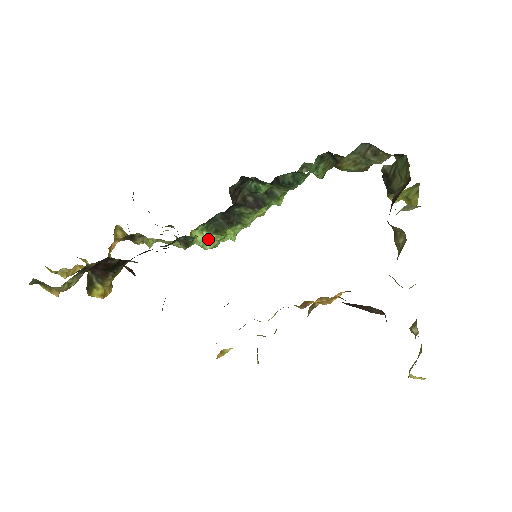
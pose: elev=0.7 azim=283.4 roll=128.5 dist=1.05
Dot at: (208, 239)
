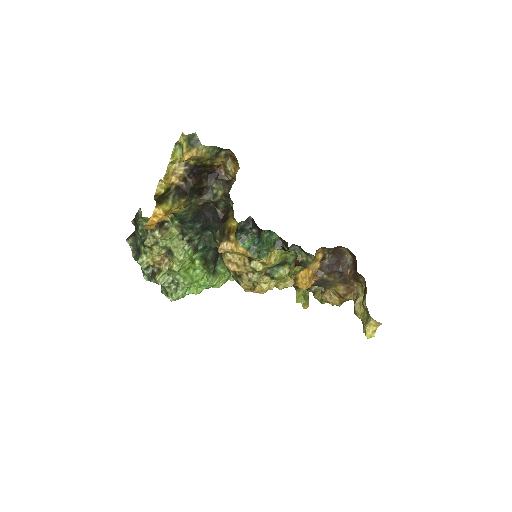
Dot at: (189, 276)
